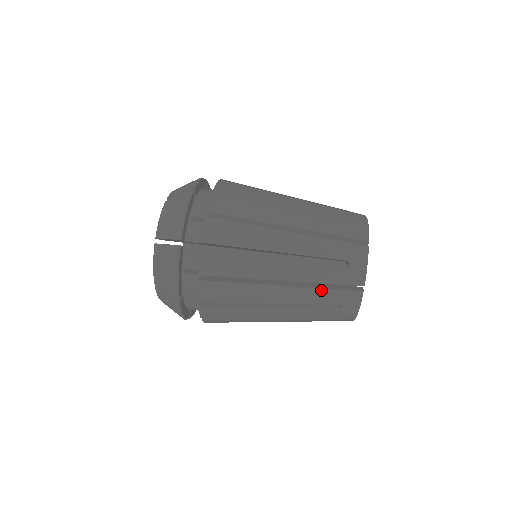
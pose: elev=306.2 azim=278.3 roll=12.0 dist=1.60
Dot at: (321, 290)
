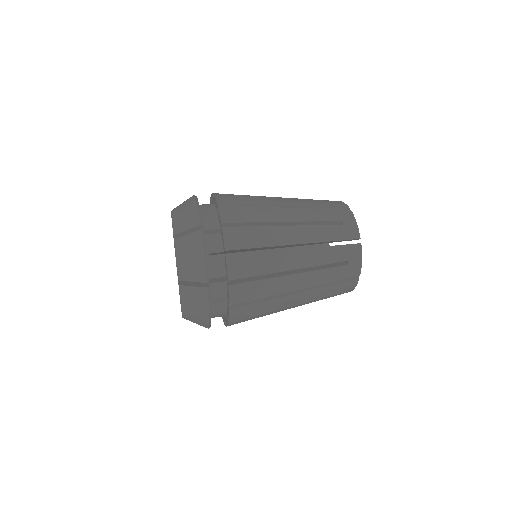
Dot at: (329, 248)
